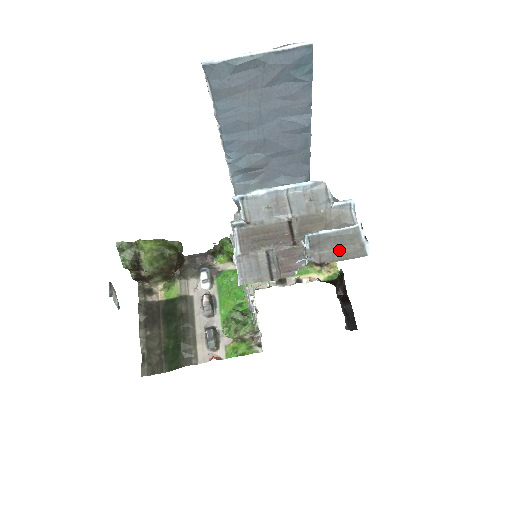
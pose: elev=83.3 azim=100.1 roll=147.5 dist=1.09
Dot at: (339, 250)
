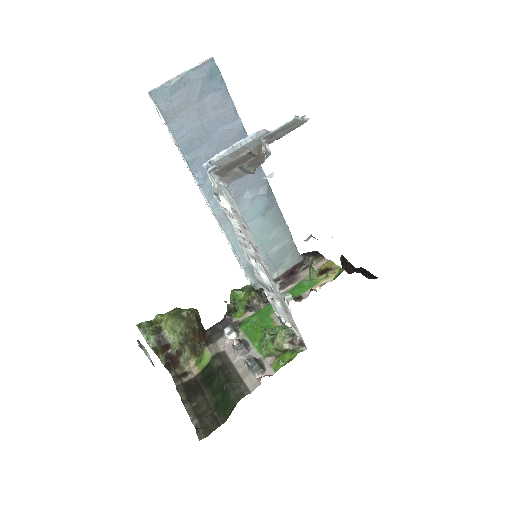
Dot at: (287, 130)
